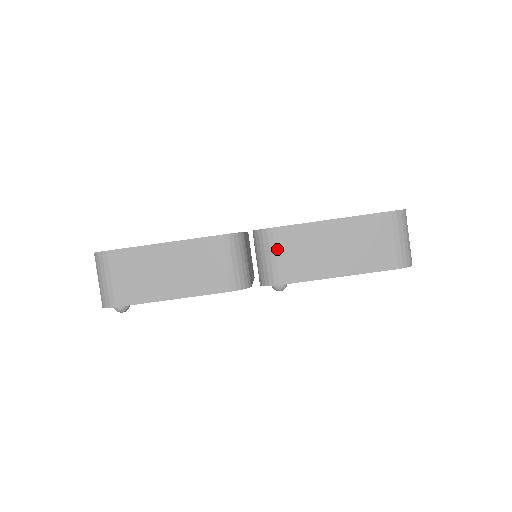
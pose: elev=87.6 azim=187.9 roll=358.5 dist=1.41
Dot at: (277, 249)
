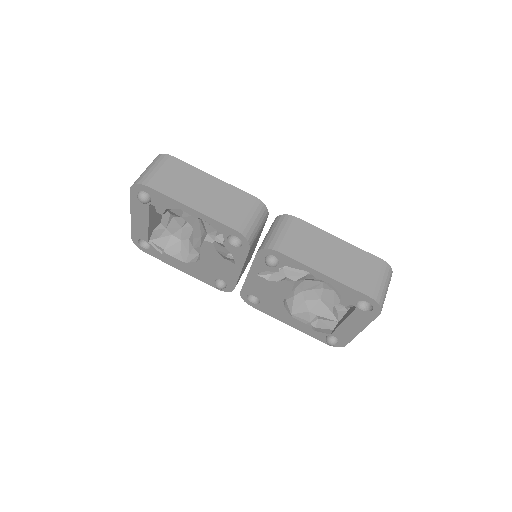
Dot at: (290, 229)
